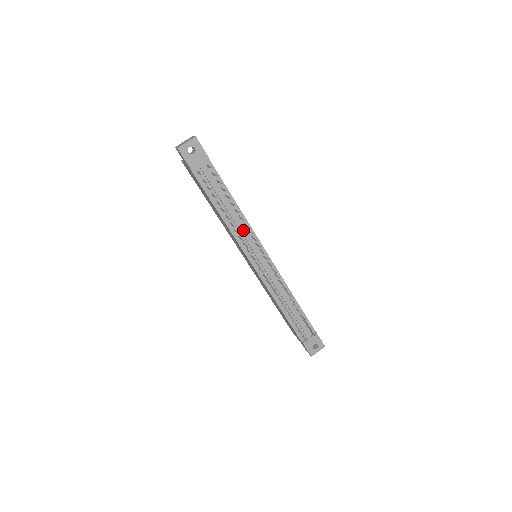
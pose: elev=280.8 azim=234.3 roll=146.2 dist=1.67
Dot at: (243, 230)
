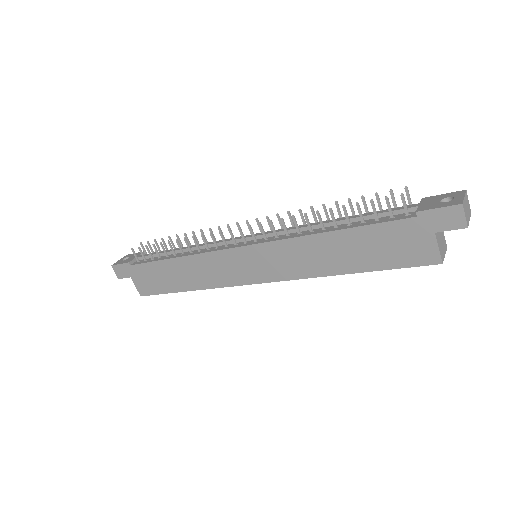
Dot at: occluded
